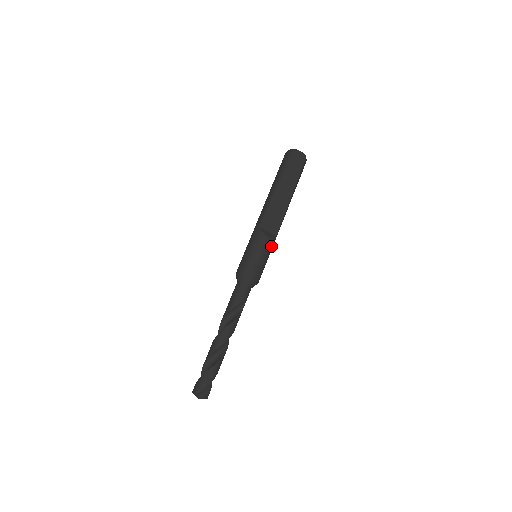
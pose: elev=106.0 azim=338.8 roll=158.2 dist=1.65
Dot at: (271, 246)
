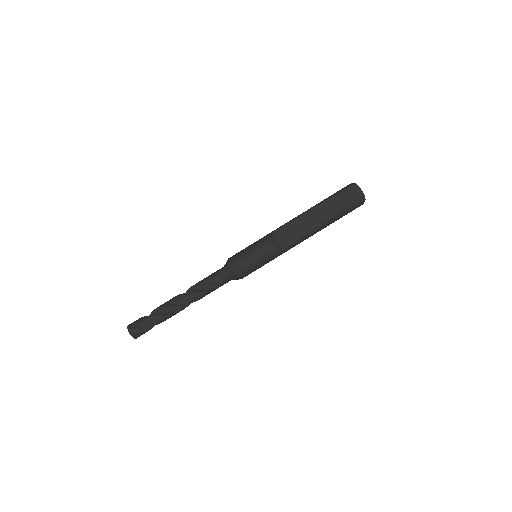
Dot at: (271, 254)
